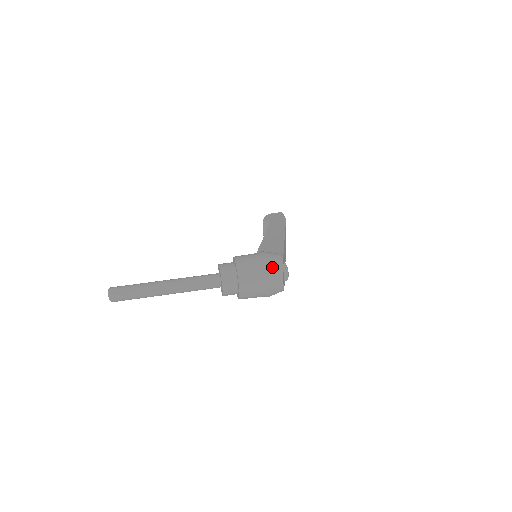
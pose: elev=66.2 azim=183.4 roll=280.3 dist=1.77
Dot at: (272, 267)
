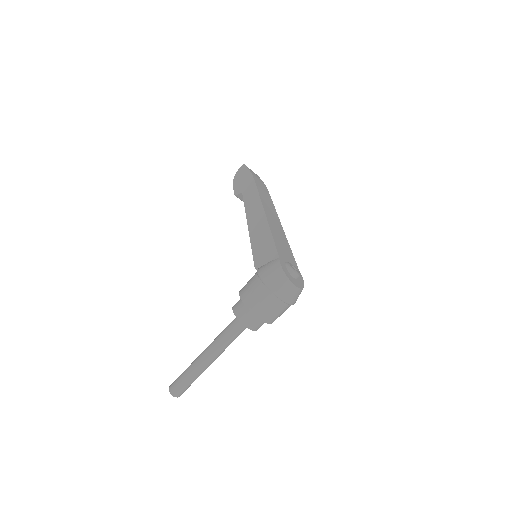
Dot at: (279, 287)
